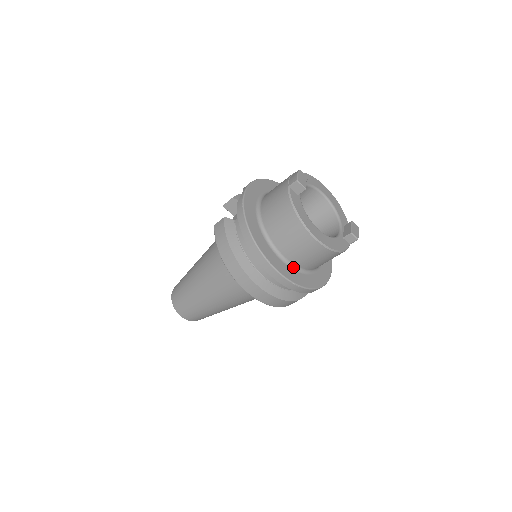
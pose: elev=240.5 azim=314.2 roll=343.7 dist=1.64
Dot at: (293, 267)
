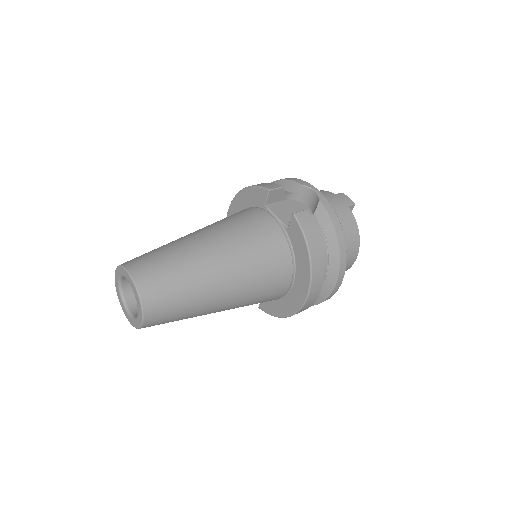
Dot at: occluded
